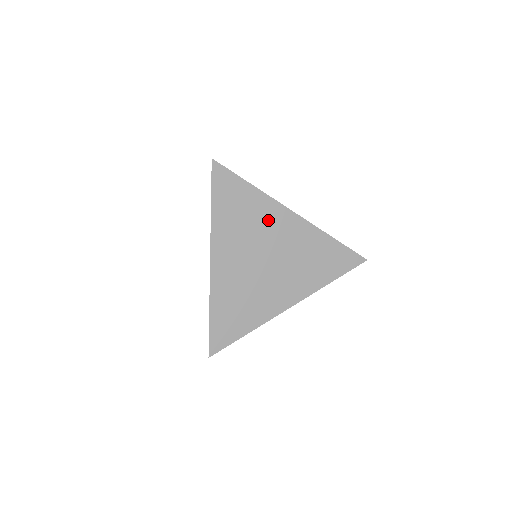
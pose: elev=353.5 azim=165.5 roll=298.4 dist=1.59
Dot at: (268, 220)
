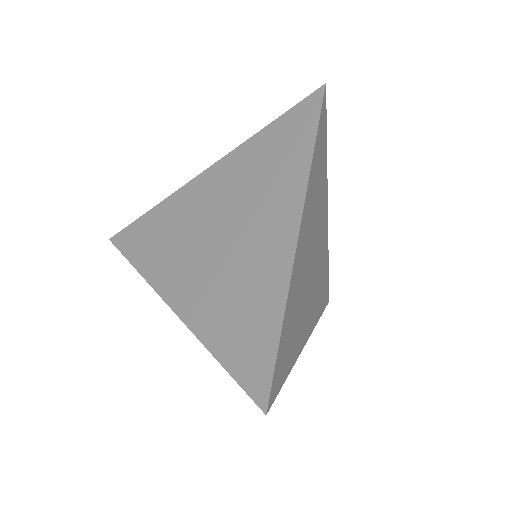
Dot at: (322, 208)
